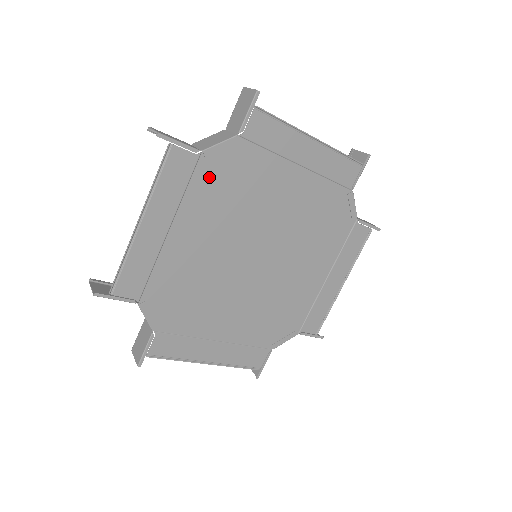
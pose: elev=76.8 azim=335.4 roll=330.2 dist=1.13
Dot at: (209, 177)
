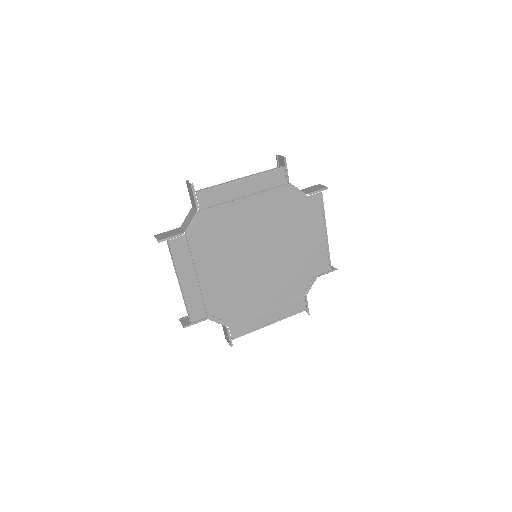
Dot at: (198, 240)
